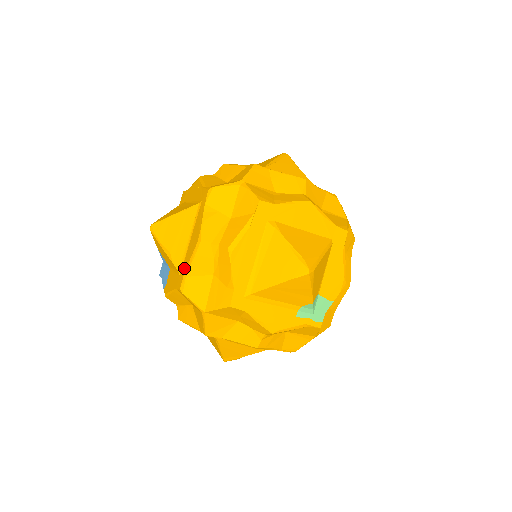
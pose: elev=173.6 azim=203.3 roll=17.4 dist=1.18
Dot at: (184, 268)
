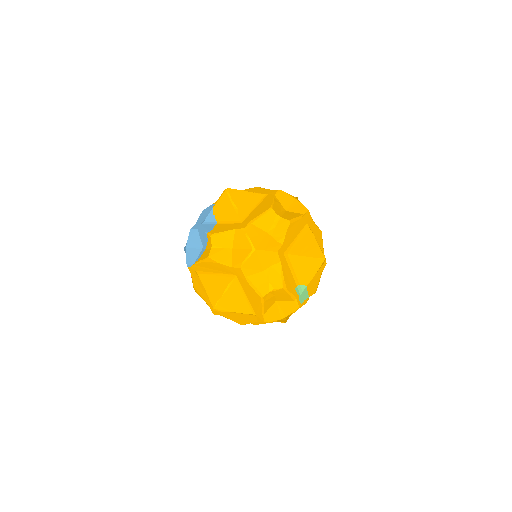
Dot at: (249, 219)
